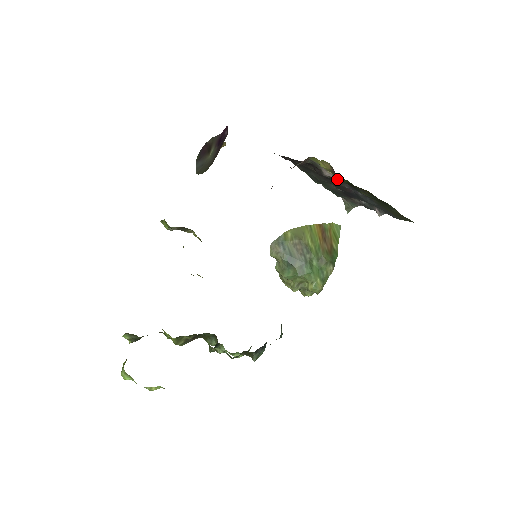
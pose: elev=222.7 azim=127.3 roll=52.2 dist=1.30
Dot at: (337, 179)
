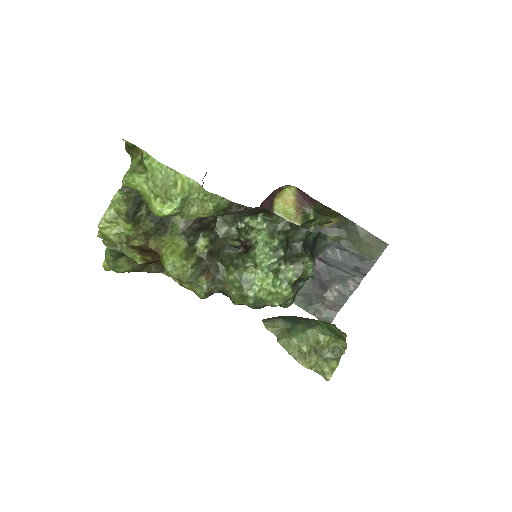
Dot at: occluded
